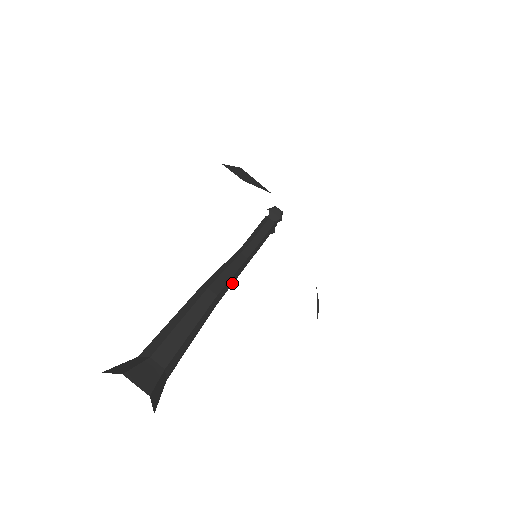
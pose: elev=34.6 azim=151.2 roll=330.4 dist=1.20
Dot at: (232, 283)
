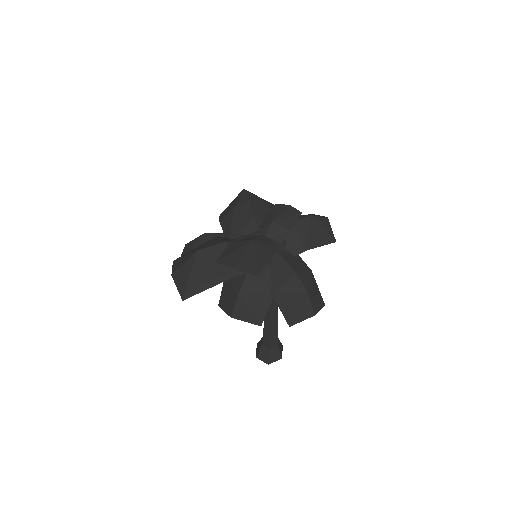
Dot at: occluded
